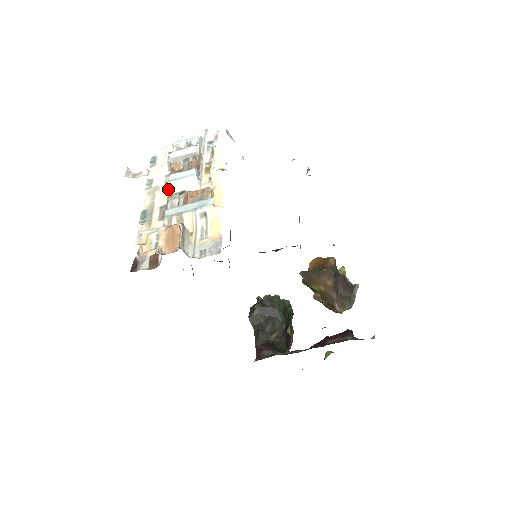
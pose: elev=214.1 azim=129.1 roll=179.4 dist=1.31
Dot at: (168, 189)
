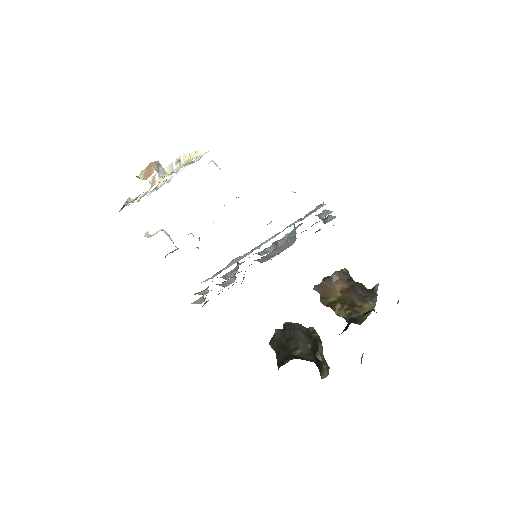
Dot at: occluded
